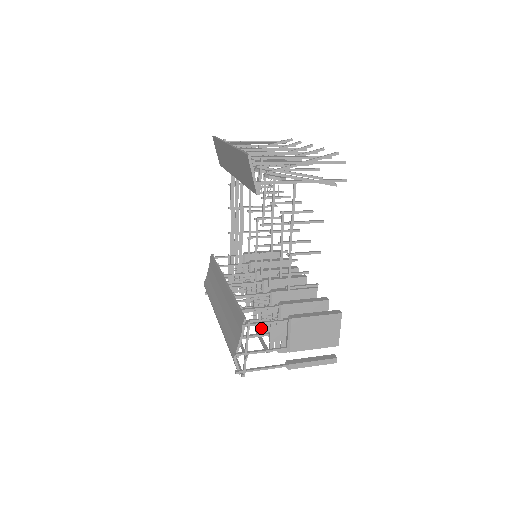
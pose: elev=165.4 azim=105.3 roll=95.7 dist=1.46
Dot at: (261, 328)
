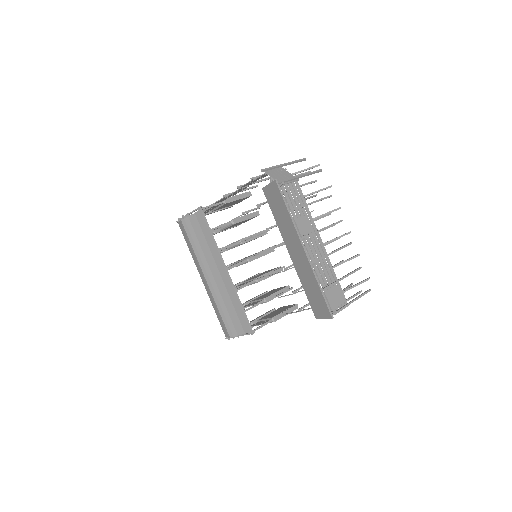
Dot at: occluded
